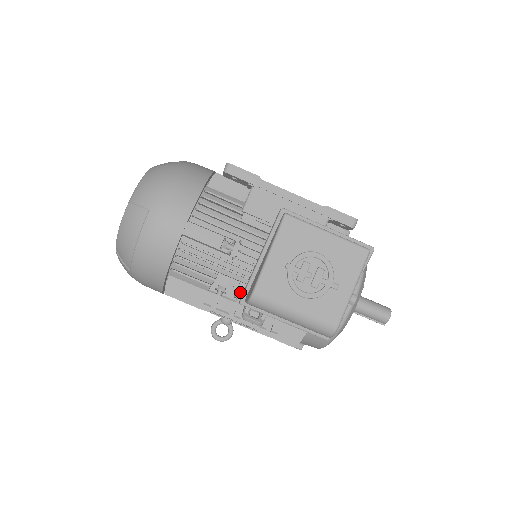
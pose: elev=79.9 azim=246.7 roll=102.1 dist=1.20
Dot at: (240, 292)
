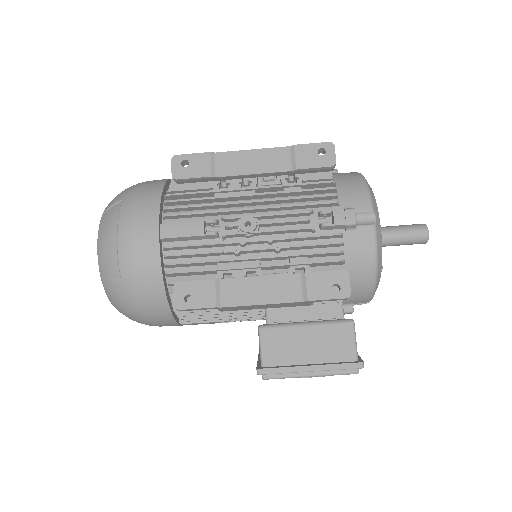
Dot at: occluded
